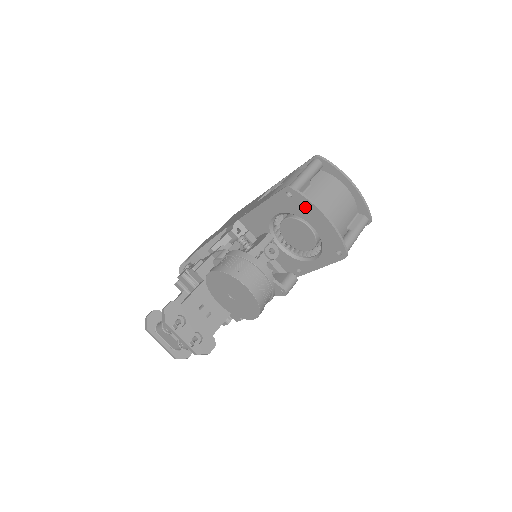
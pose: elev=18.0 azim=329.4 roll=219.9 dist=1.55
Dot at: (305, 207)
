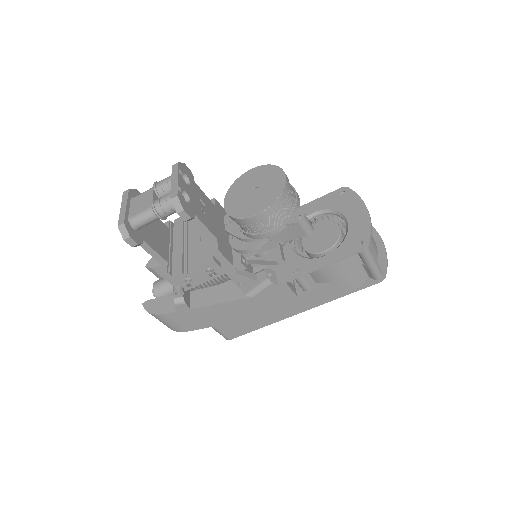
Dot at: (351, 202)
